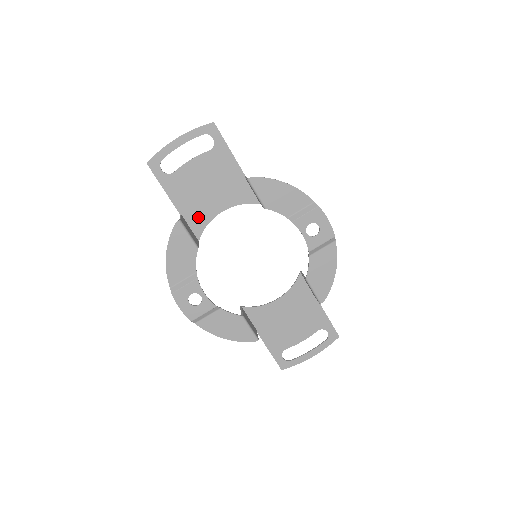
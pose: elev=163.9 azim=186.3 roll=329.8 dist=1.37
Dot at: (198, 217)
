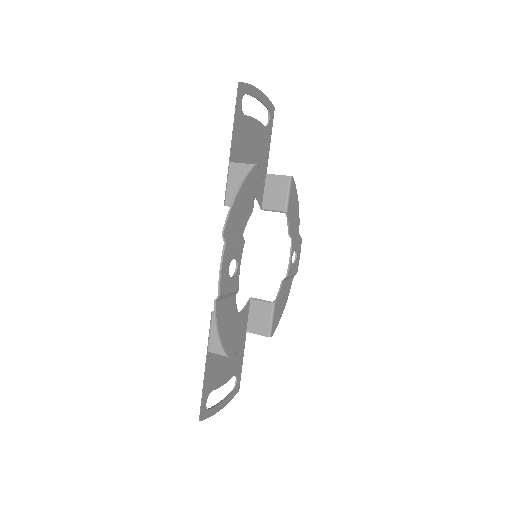
Dot at: occluded
